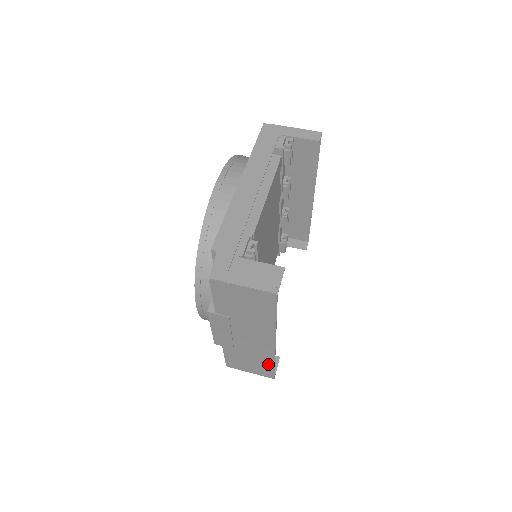
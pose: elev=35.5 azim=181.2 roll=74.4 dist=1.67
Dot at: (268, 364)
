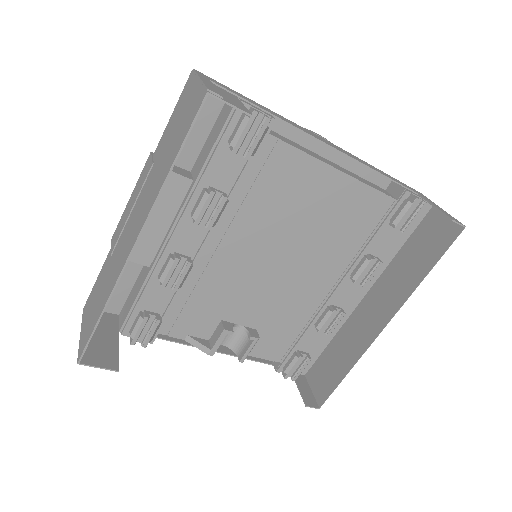
Dot at: (99, 311)
